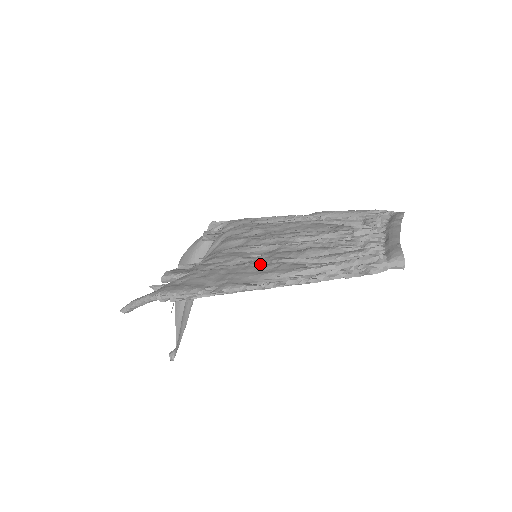
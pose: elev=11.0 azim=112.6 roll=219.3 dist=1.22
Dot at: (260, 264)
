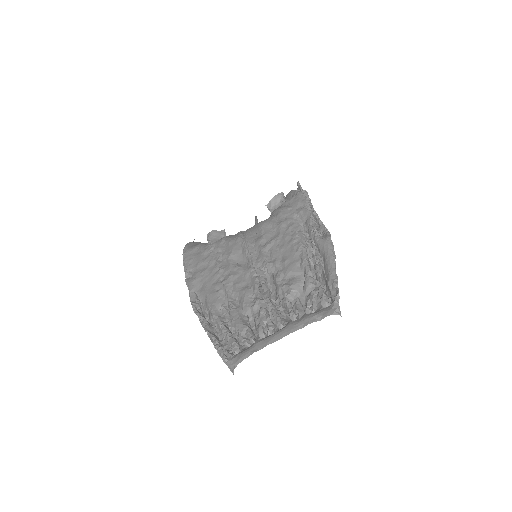
Dot at: (220, 277)
